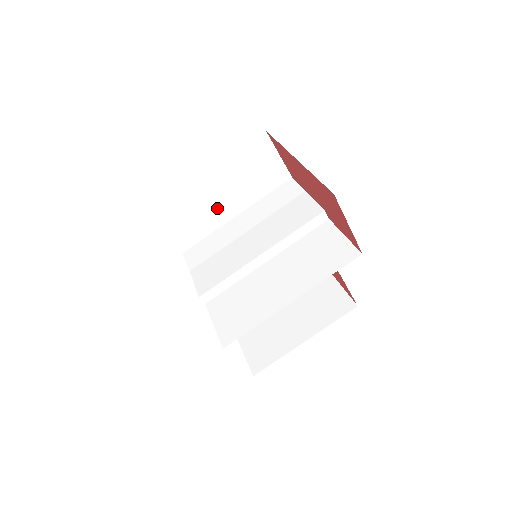
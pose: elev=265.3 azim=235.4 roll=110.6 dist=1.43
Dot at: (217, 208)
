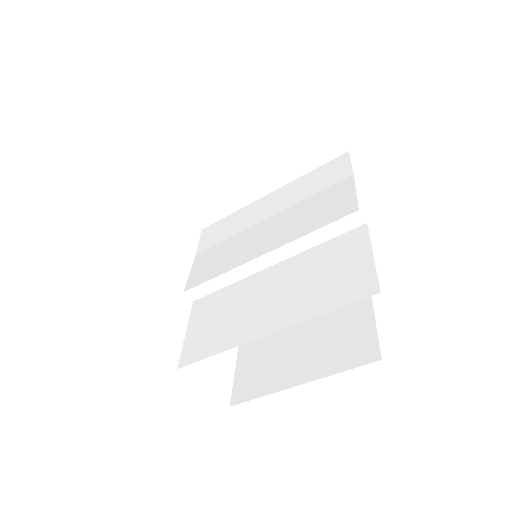
Dot at: (242, 181)
